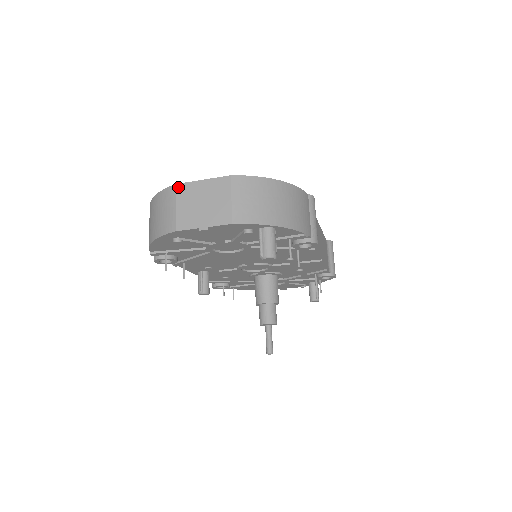
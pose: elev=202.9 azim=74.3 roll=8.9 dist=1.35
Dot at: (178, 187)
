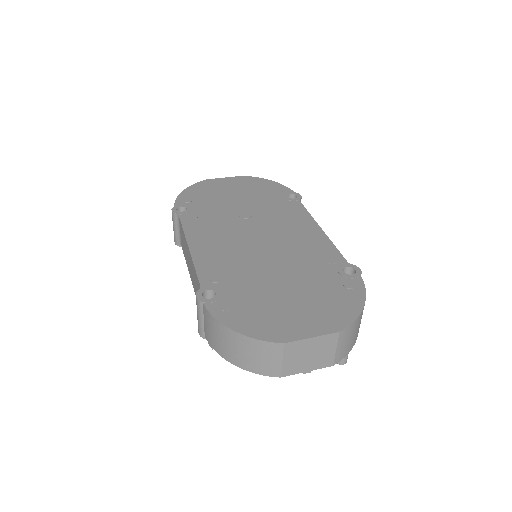
Dot at: (286, 346)
